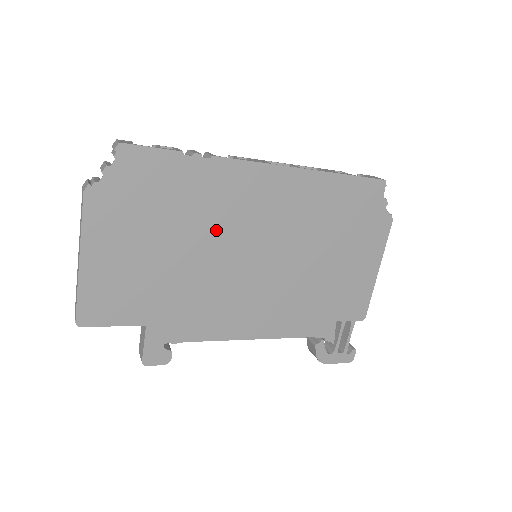
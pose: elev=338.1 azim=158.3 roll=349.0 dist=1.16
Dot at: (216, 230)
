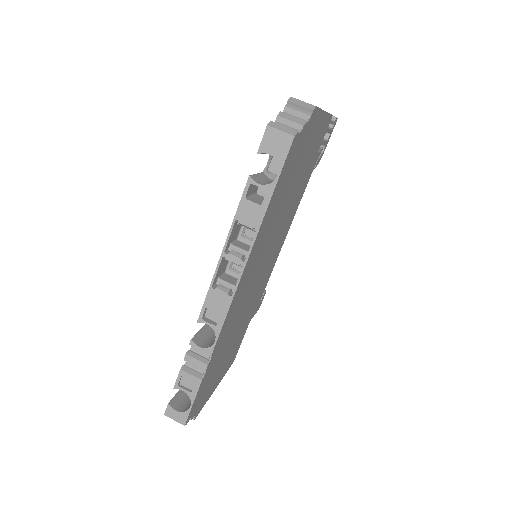
Dot at: (240, 313)
